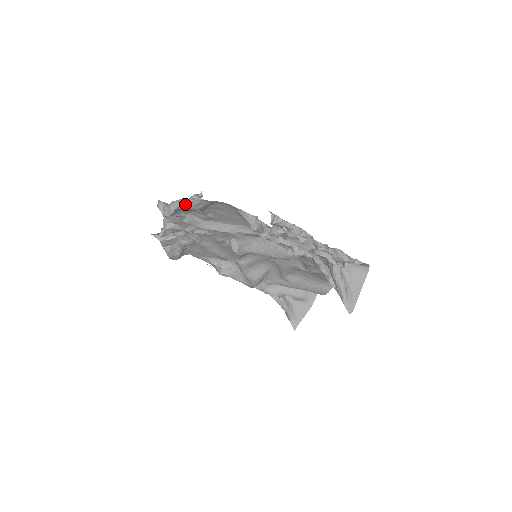
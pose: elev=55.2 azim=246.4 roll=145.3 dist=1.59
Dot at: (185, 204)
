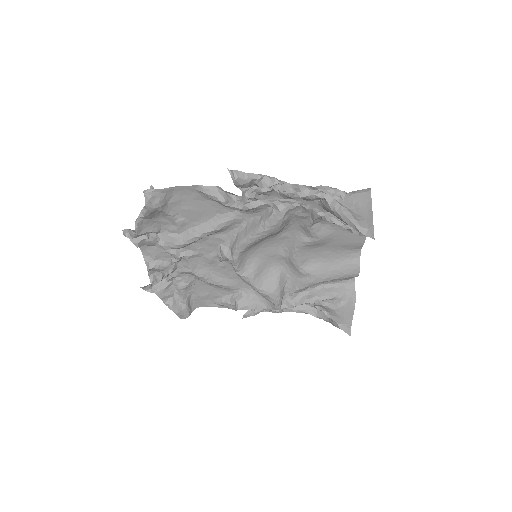
Dot at: (142, 209)
